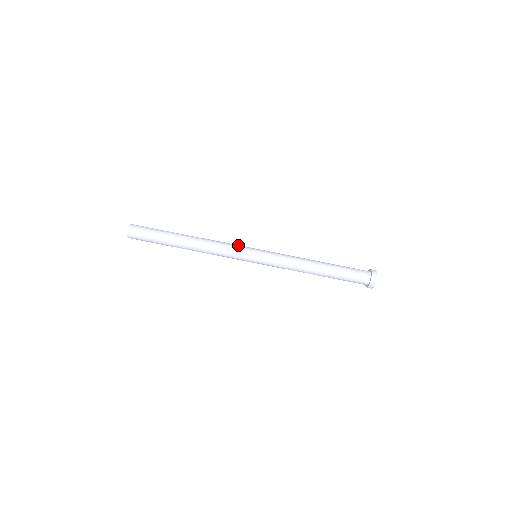
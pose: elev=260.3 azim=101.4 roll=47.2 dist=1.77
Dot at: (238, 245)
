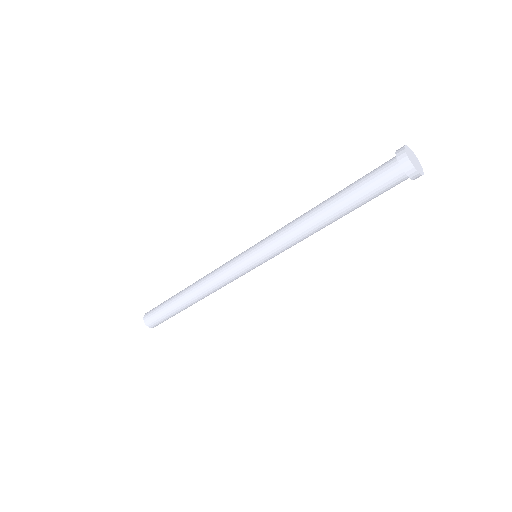
Dot at: (231, 270)
